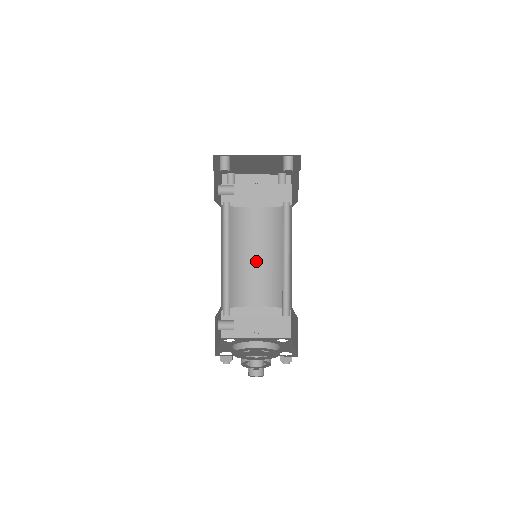
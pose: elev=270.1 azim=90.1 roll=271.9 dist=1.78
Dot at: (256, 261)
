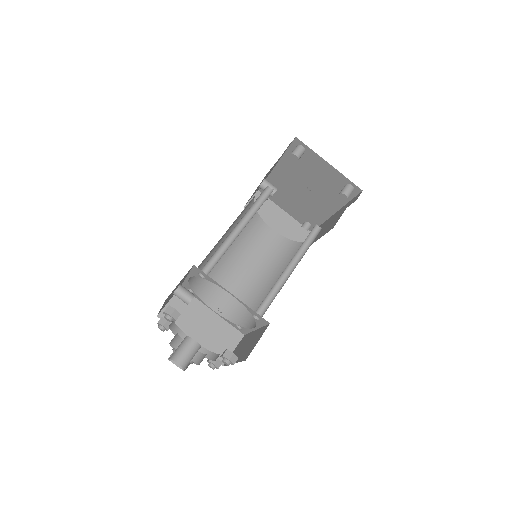
Dot at: (242, 271)
